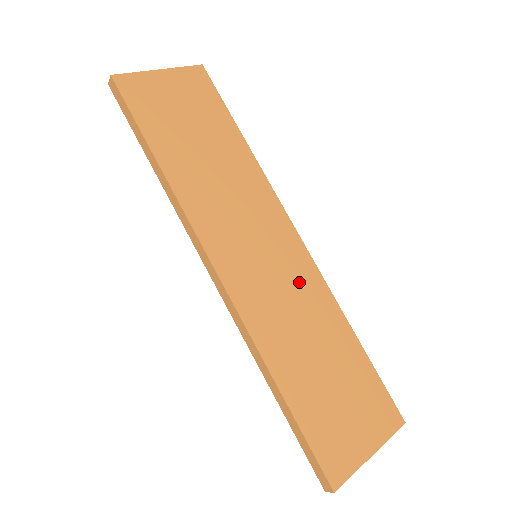
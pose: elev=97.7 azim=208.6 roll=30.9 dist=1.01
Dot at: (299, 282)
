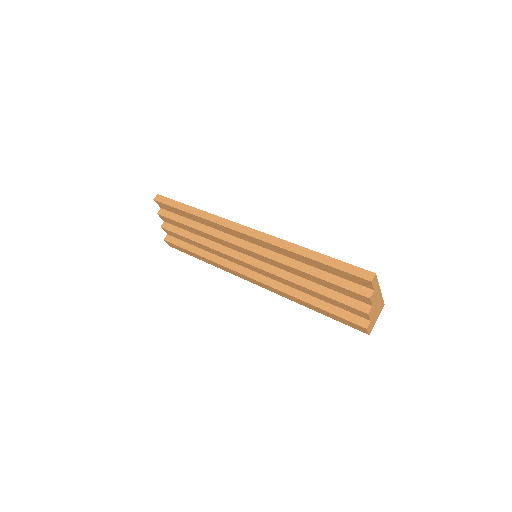
Dot at: occluded
